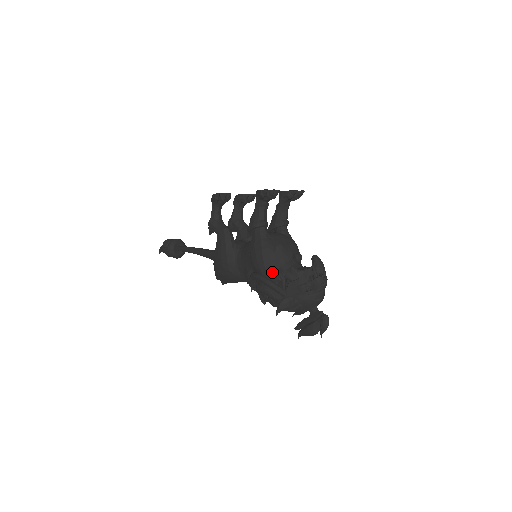
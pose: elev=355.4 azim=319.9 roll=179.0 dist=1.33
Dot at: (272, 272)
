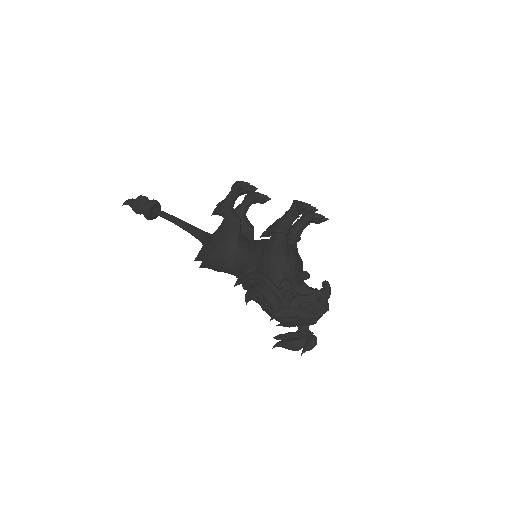
Dot at: (281, 279)
